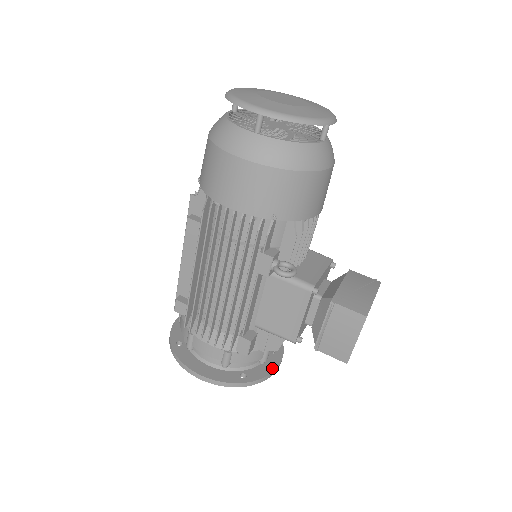
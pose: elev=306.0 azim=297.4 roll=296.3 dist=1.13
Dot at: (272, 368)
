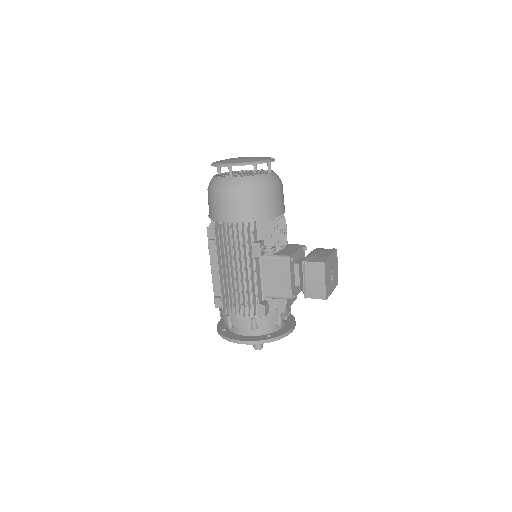
Dot at: (288, 329)
